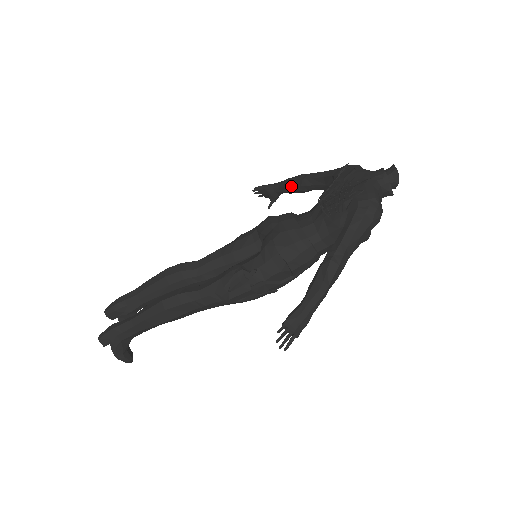
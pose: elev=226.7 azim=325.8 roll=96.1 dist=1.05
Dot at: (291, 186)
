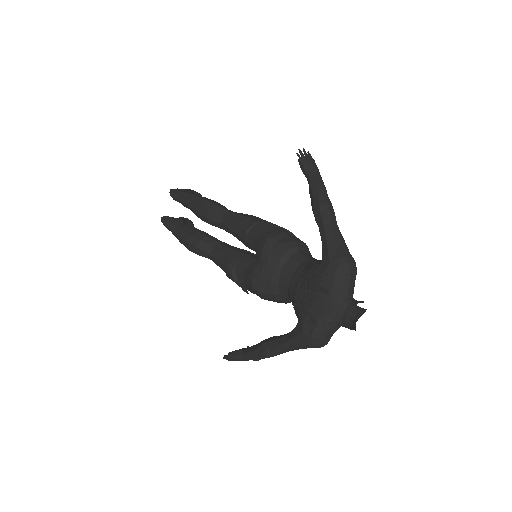
Dot at: (311, 203)
